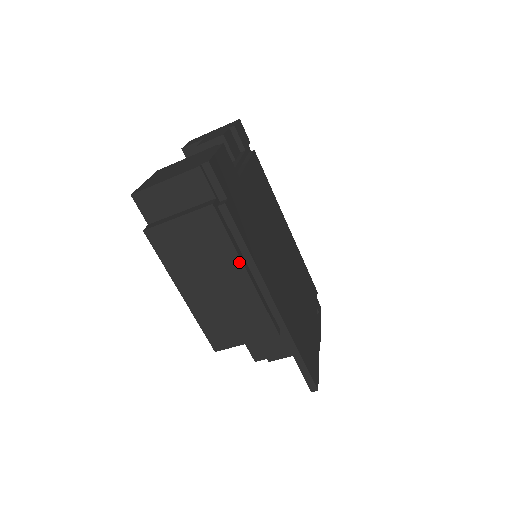
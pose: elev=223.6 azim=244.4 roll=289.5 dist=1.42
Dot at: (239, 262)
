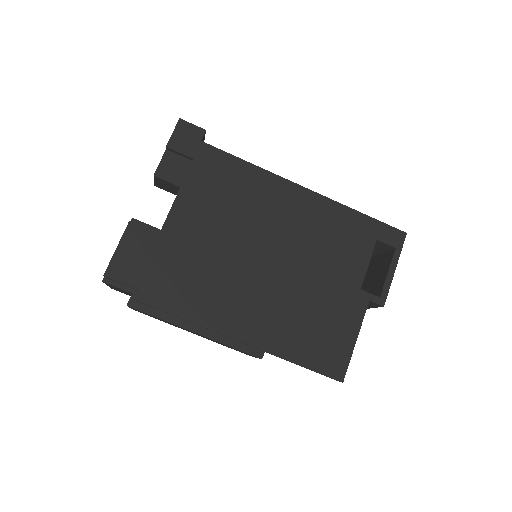
Dot at: occluded
